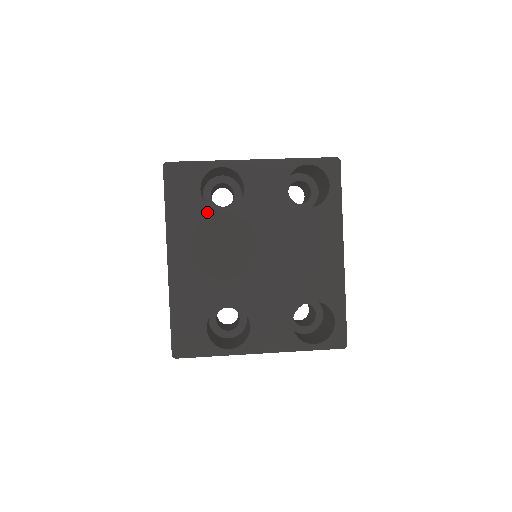
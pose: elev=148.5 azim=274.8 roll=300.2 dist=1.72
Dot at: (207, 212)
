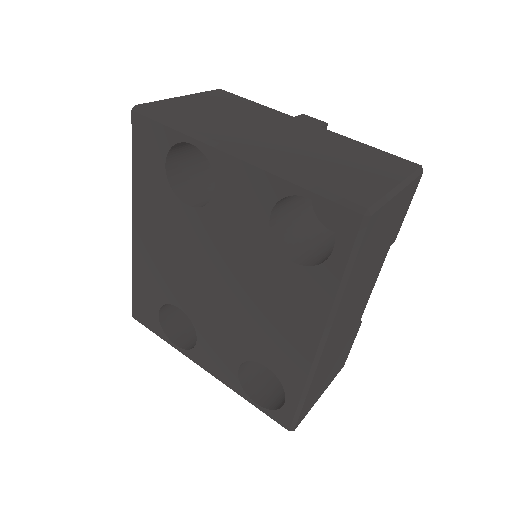
Dot at: (170, 196)
